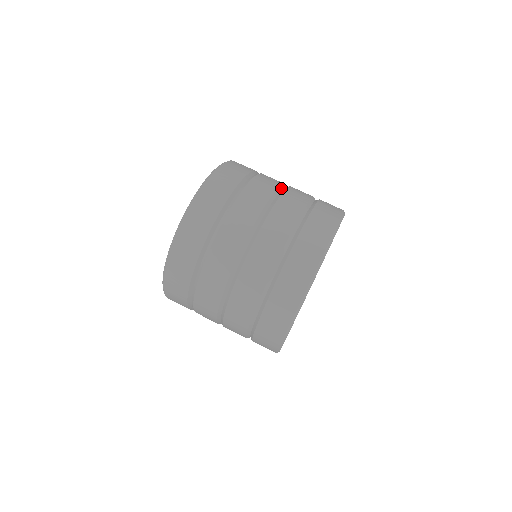
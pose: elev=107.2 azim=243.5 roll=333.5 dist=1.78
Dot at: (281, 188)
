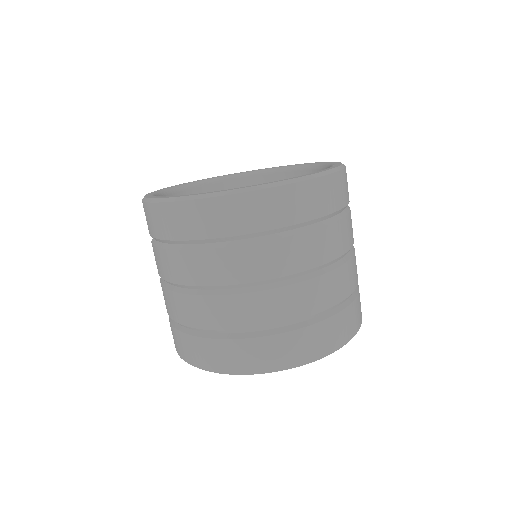
Dot at: (328, 264)
